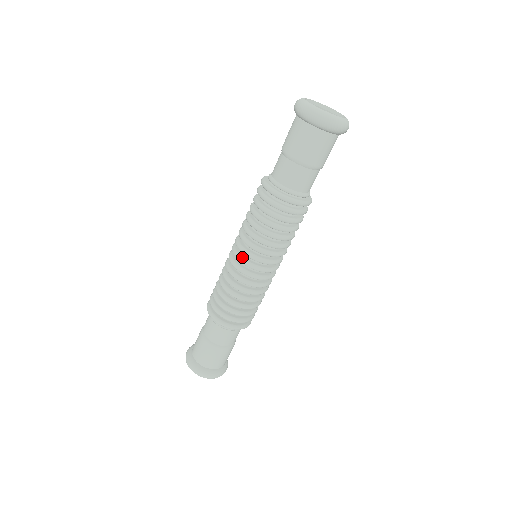
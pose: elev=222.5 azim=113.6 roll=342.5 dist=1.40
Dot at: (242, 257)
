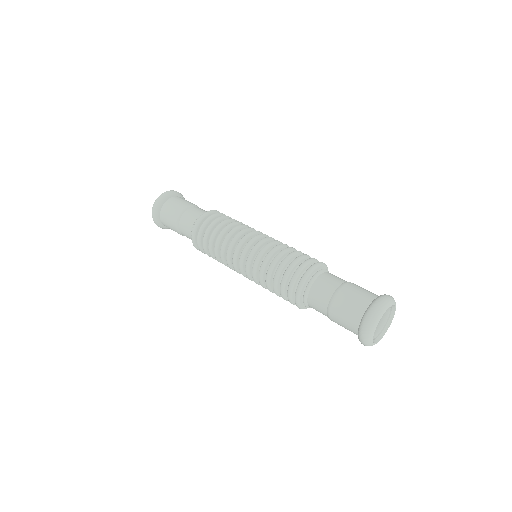
Dot at: (246, 254)
